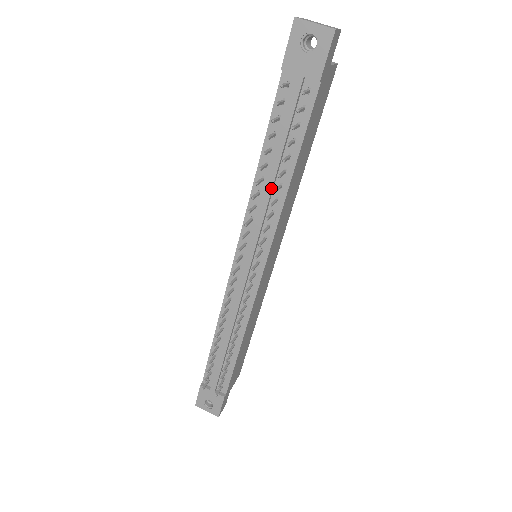
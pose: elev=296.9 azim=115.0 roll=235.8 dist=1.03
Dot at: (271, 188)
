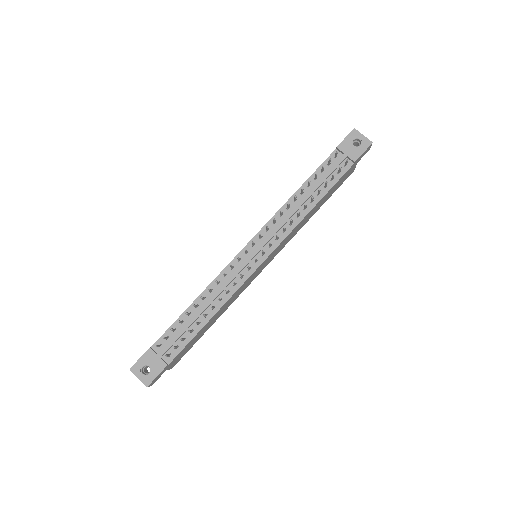
Dot at: (299, 206)
